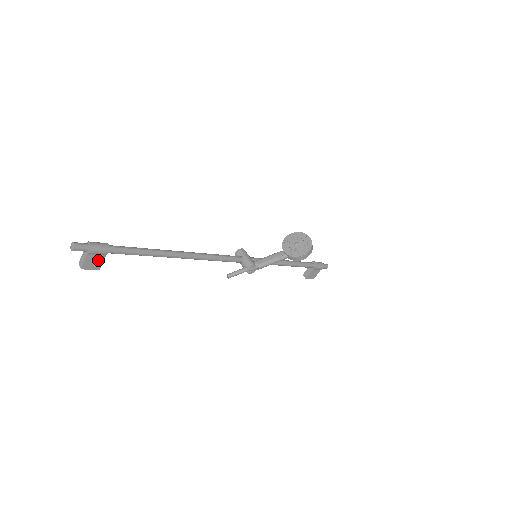
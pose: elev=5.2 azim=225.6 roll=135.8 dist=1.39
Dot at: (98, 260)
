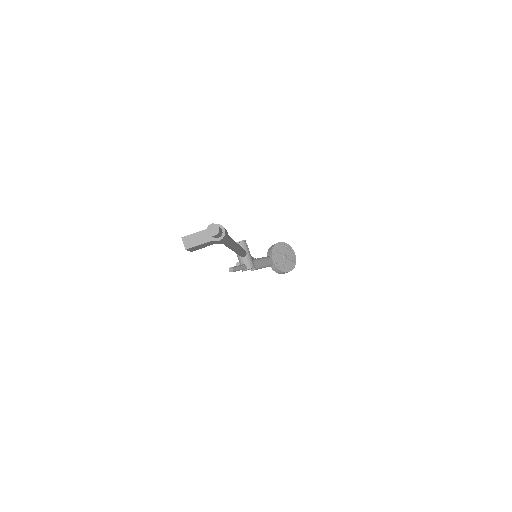
Dot at: (206, 245)
